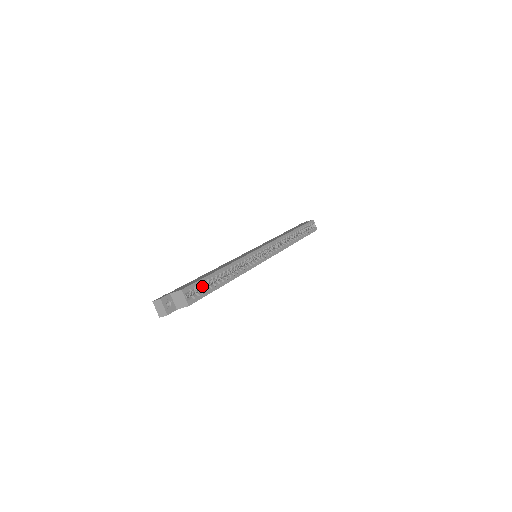
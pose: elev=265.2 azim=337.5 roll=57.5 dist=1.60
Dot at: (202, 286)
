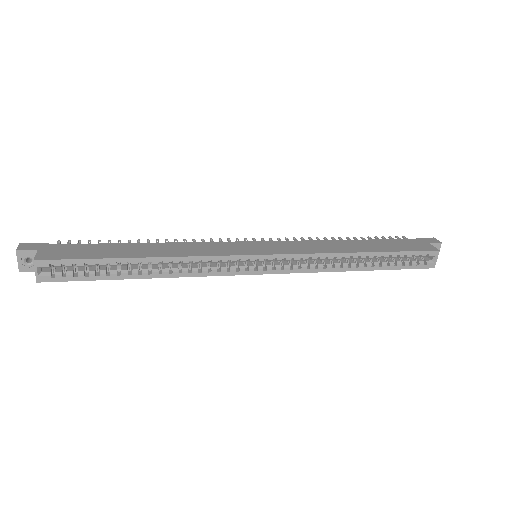
Dot at: occluded
